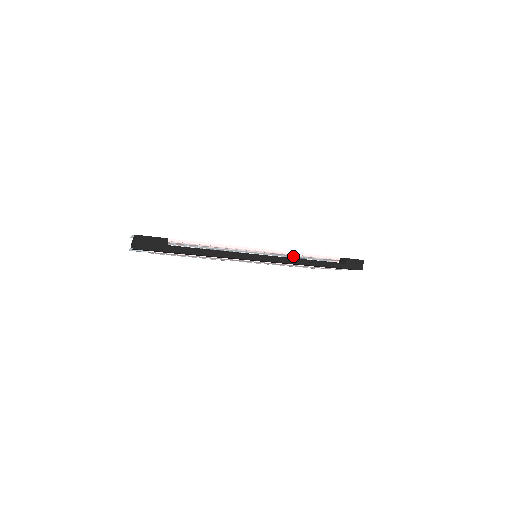
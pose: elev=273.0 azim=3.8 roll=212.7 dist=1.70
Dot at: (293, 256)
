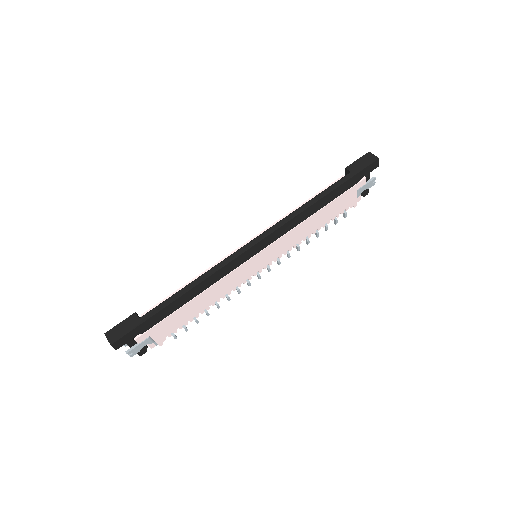
Dot at: occluded
